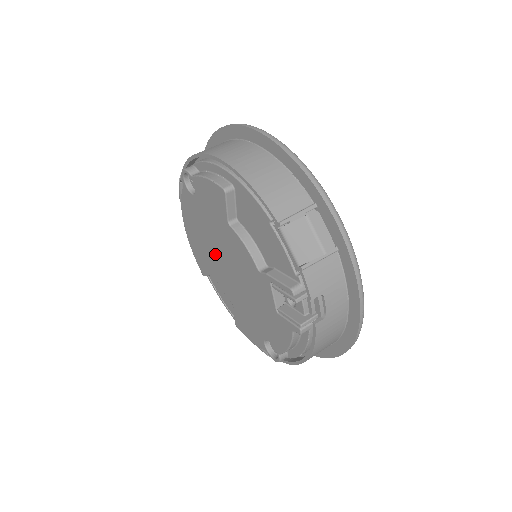
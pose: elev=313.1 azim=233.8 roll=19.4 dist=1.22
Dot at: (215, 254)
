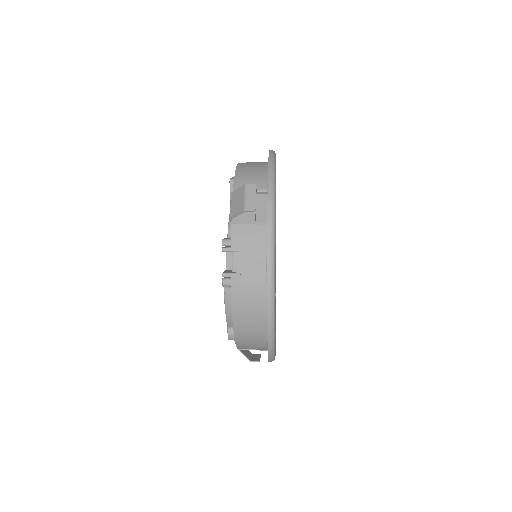
Dot at: occluded
